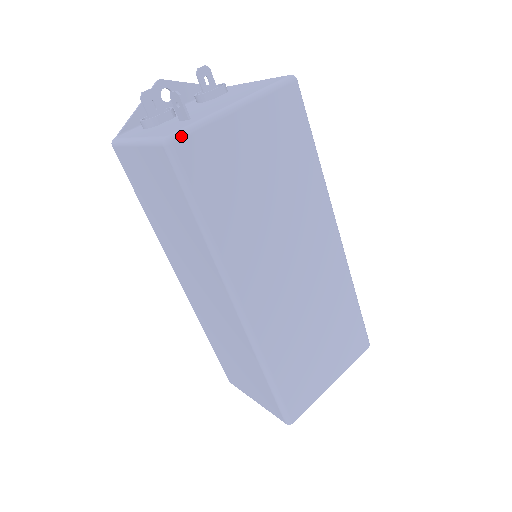
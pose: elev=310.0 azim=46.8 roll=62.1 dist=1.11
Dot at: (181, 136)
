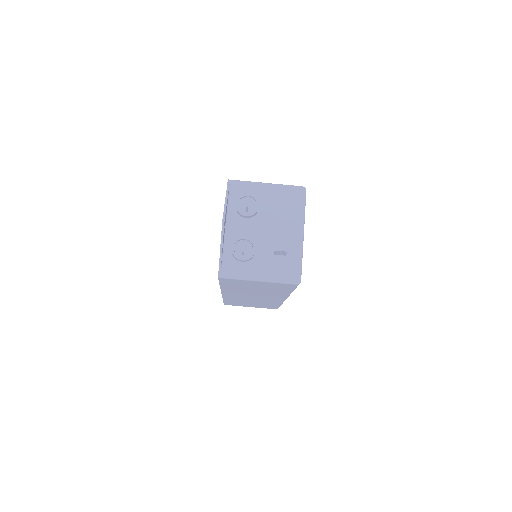
Dot at: occluded
